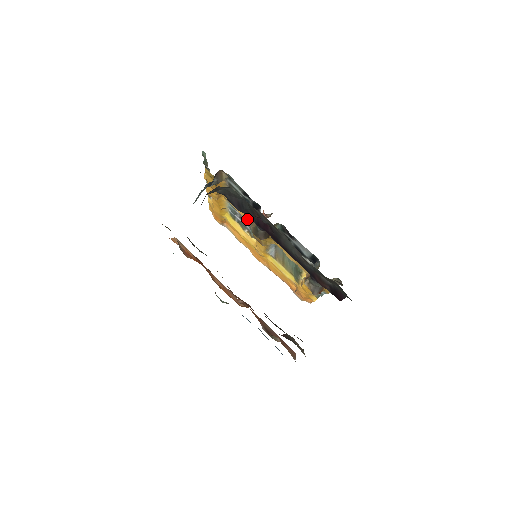
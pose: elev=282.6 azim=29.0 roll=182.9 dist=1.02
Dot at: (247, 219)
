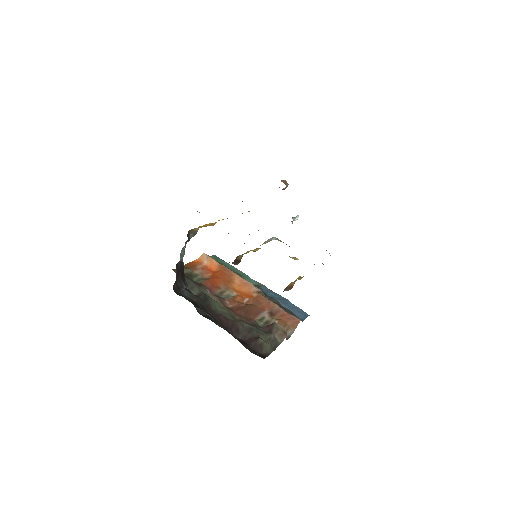
Dot at: occluded
